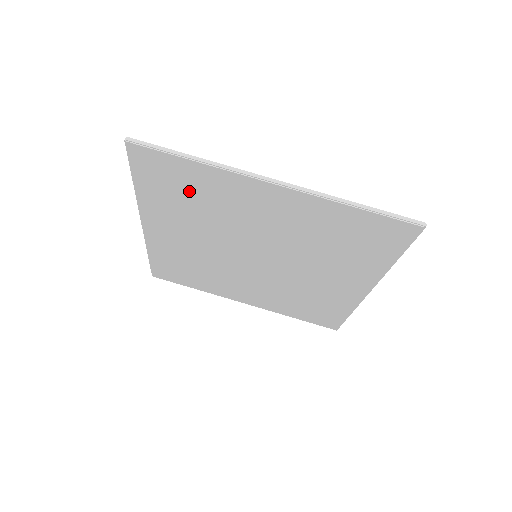
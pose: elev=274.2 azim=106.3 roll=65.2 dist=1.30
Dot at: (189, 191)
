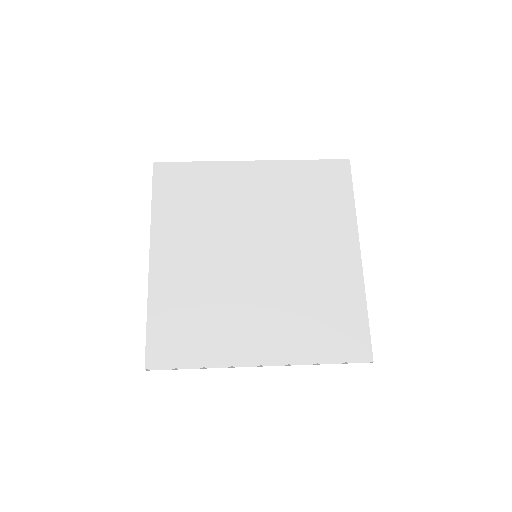
Dot at: (196, 192)
